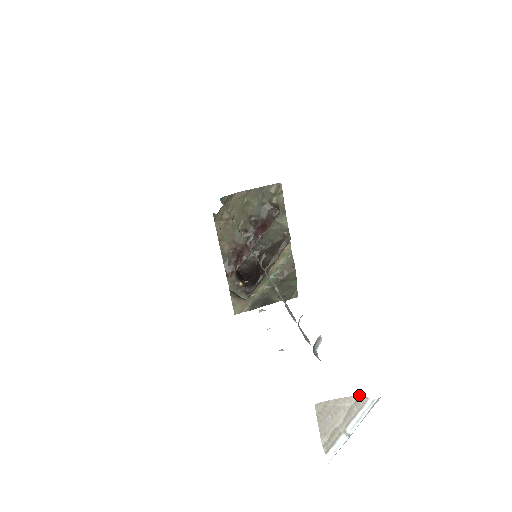
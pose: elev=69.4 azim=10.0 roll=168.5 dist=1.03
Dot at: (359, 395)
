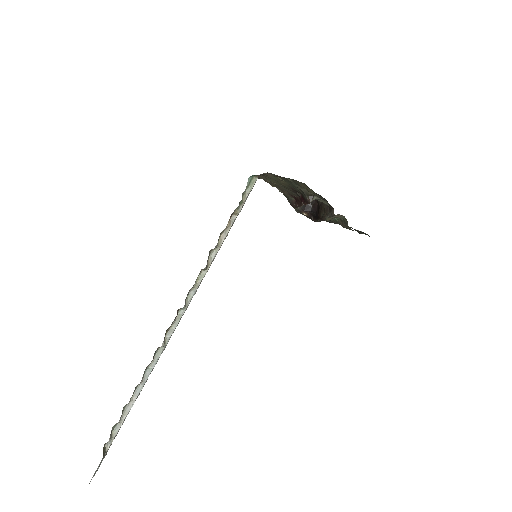
Dot at: occluded
